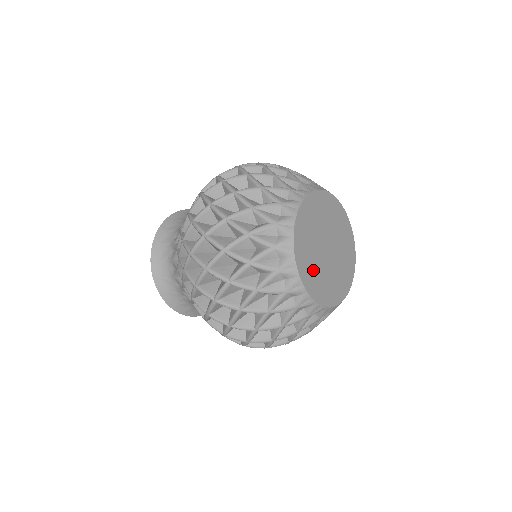
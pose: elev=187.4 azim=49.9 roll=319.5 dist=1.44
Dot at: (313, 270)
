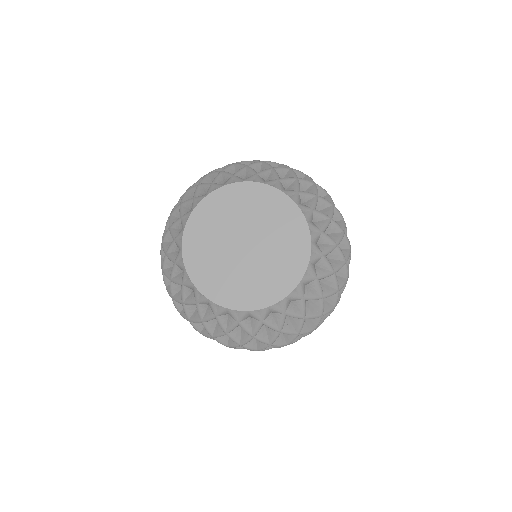
Dot at: (241, 285)
